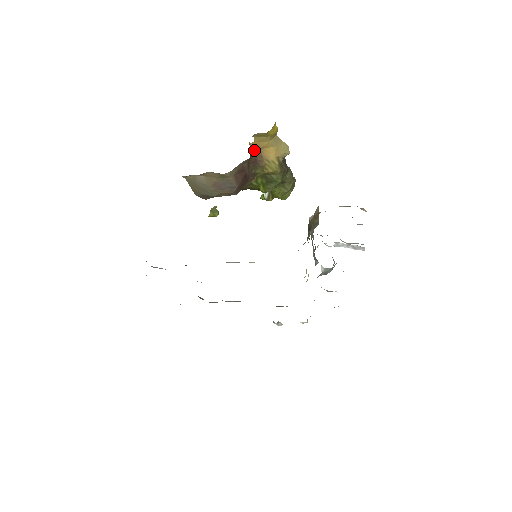
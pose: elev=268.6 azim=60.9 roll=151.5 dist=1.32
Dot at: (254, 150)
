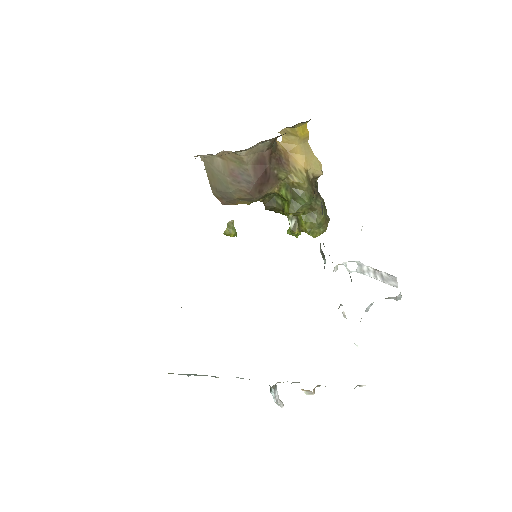
Dot at: (280, 149)
